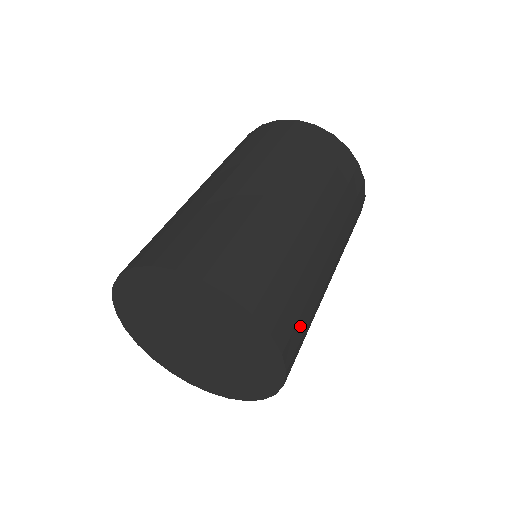
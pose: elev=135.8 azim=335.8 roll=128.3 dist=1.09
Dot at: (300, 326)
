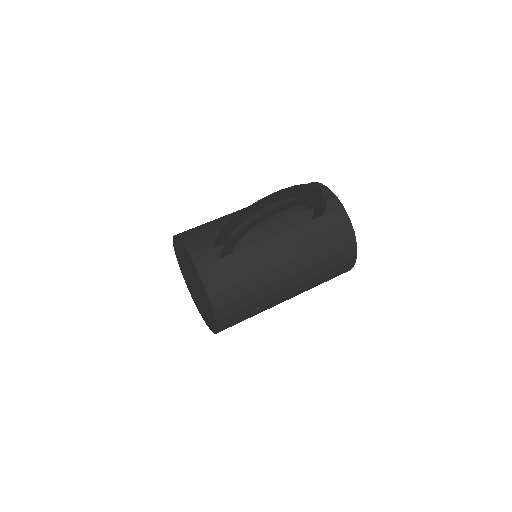
Dot at: (229, 278)
